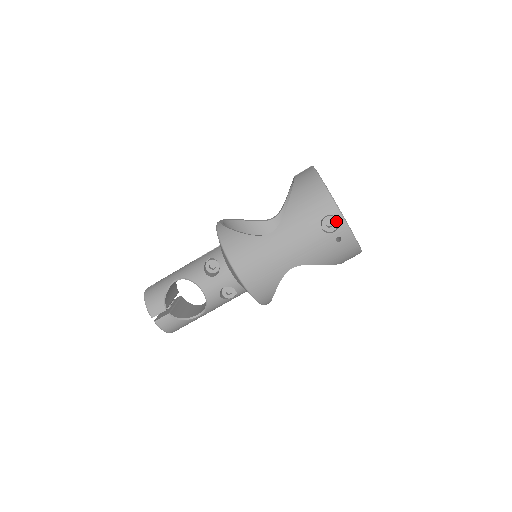
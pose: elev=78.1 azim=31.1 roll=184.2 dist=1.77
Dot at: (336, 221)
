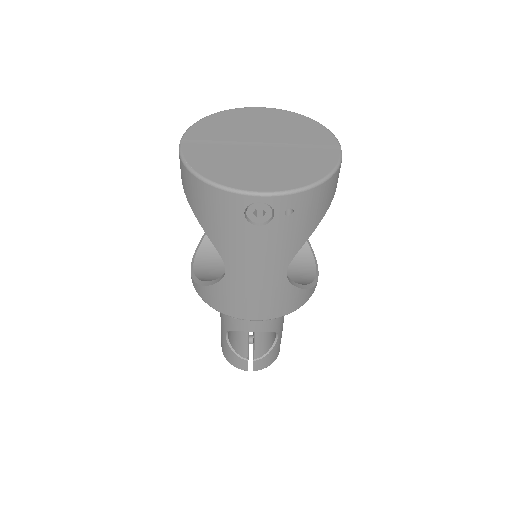
Dot at: (261, 204)
